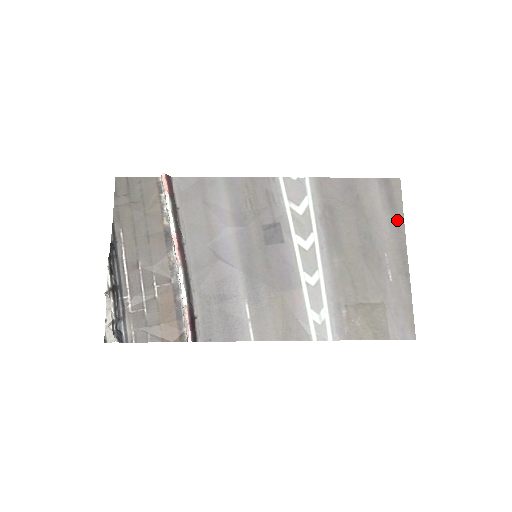
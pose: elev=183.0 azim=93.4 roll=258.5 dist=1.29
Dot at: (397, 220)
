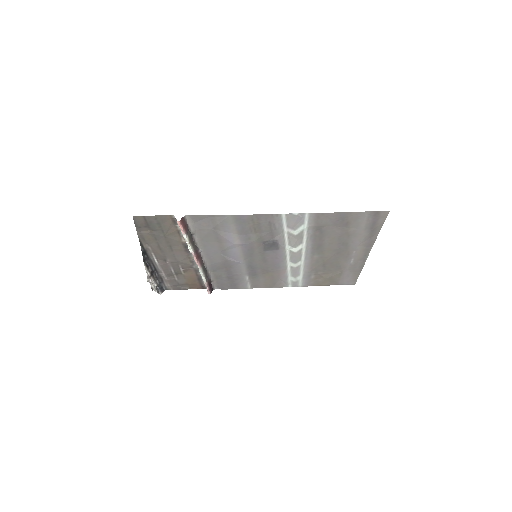
Dot at: (373, 235)
